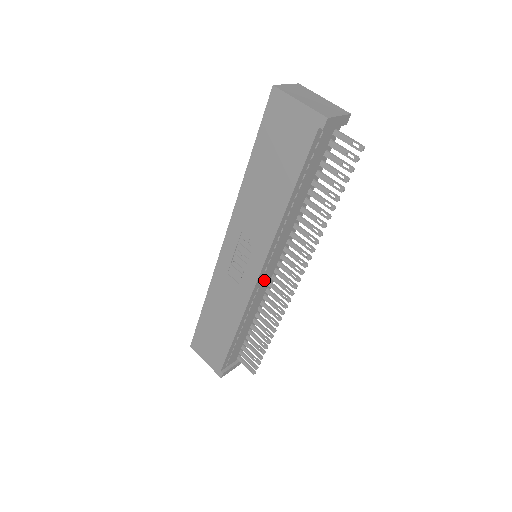
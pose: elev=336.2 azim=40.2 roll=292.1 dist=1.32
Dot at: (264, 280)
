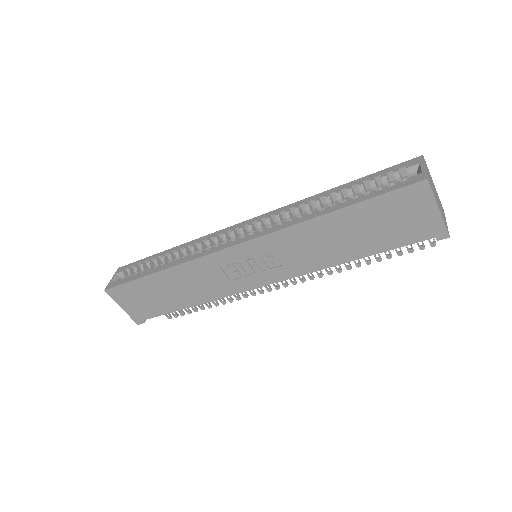
Dot at: occluded
